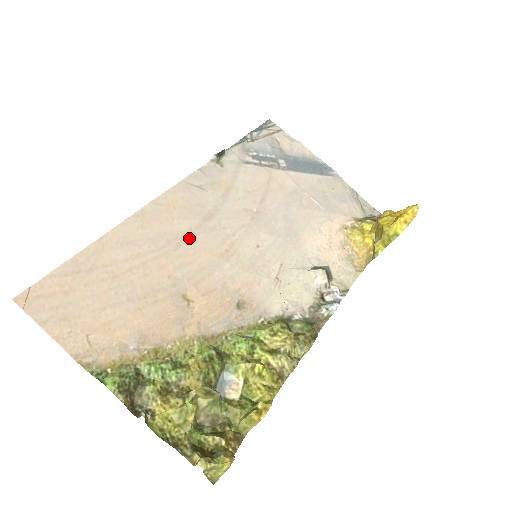
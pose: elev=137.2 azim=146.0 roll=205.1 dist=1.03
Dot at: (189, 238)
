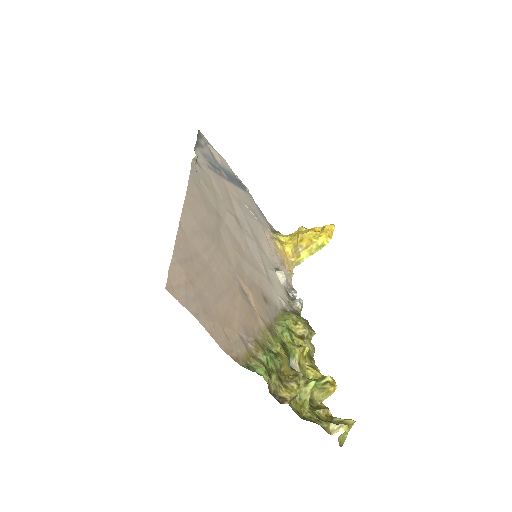
Dot at: (219, 234)
